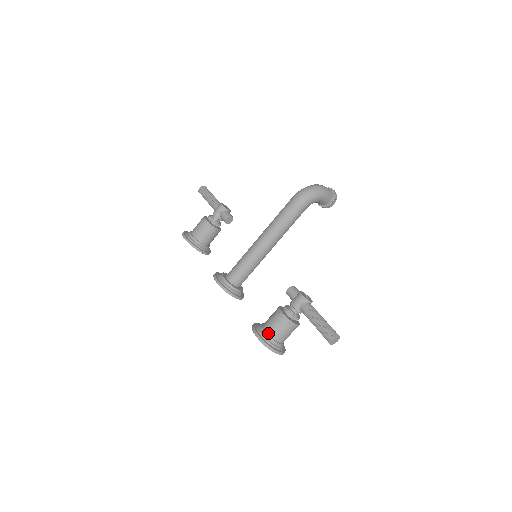
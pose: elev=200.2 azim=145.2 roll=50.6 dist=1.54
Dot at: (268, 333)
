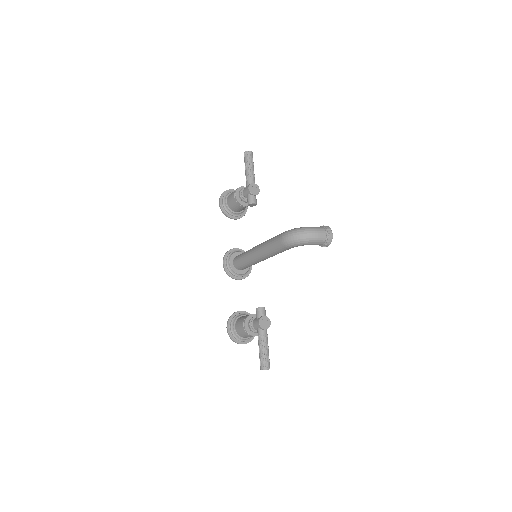
Dot at: (236, 330)
